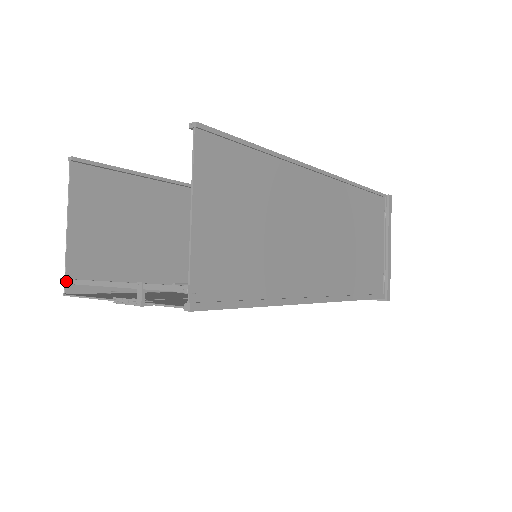
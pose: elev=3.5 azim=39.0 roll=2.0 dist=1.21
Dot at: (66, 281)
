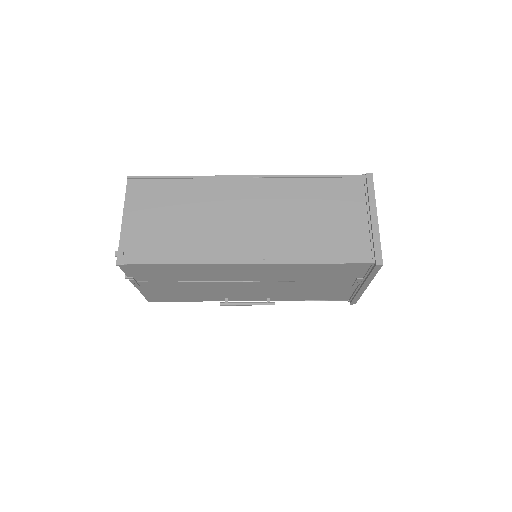
Dot at: occluded
